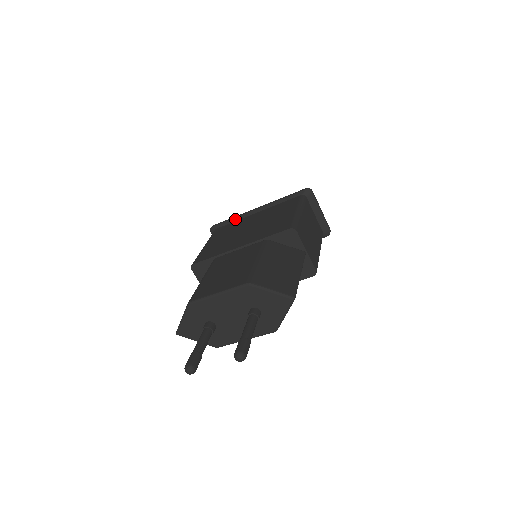
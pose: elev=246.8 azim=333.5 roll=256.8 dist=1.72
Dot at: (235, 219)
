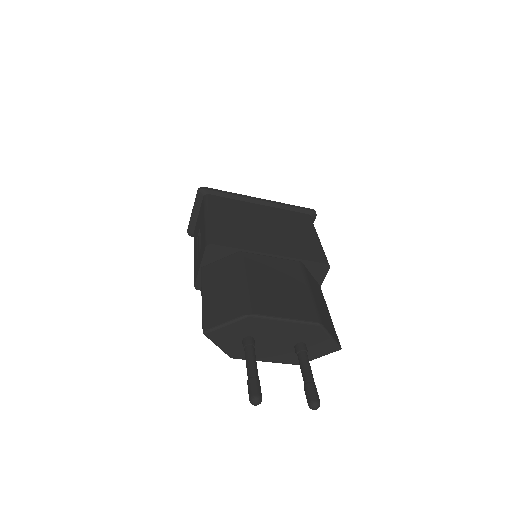
Dot at: (234, 197)
